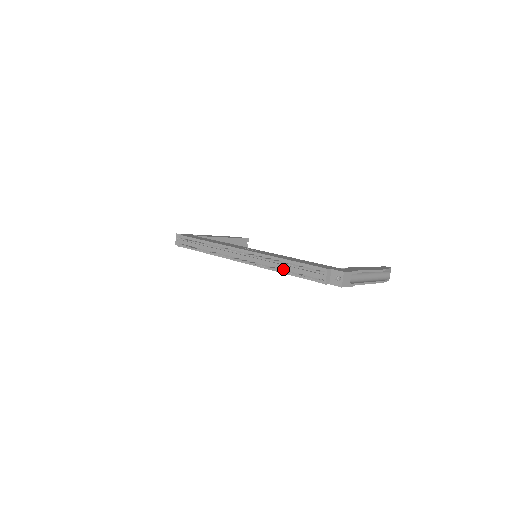
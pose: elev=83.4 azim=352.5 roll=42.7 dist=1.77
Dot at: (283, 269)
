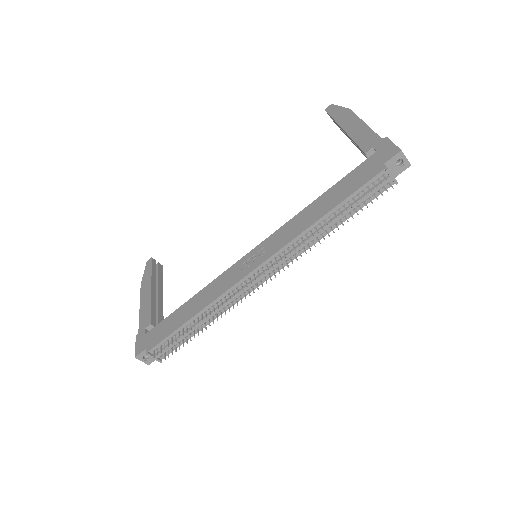
Dot at: (330, 227)
